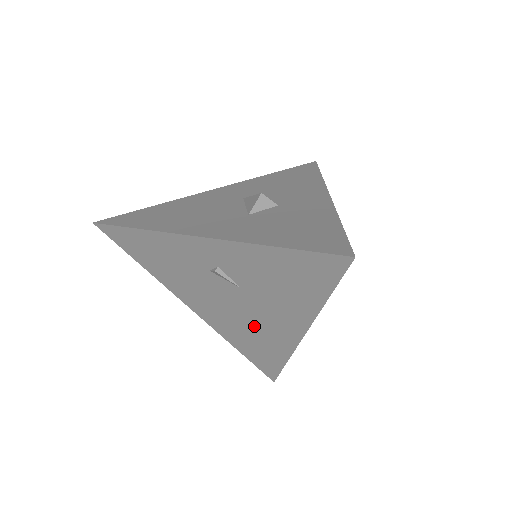
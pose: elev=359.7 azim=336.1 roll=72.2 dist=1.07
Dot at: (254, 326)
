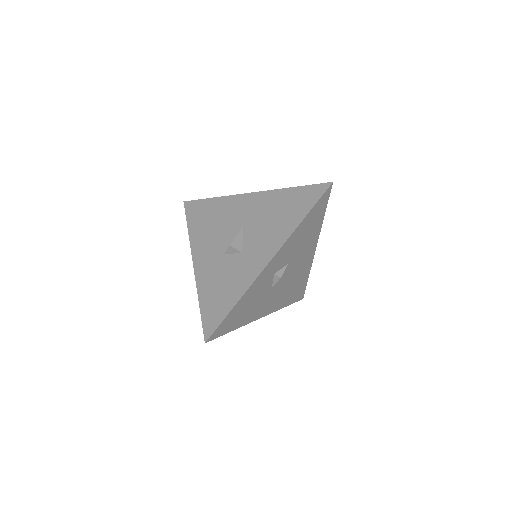
Dot at: occluded
